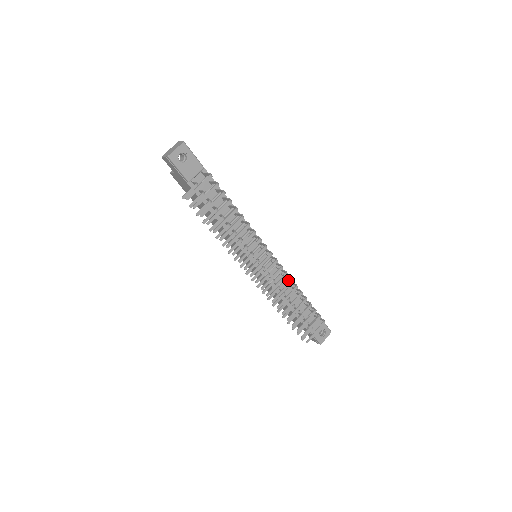
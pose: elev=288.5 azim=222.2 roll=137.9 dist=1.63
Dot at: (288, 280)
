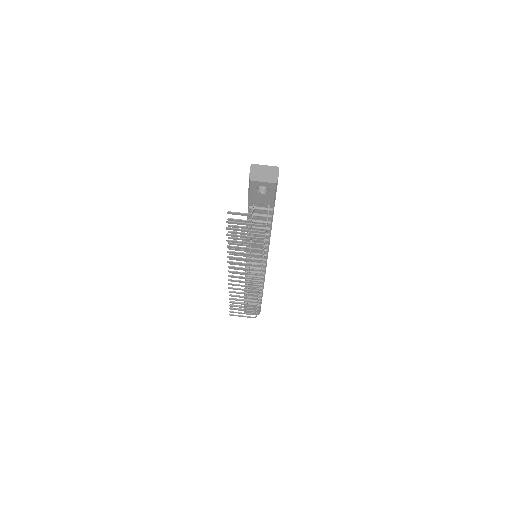
Dot at: (262, 282)
